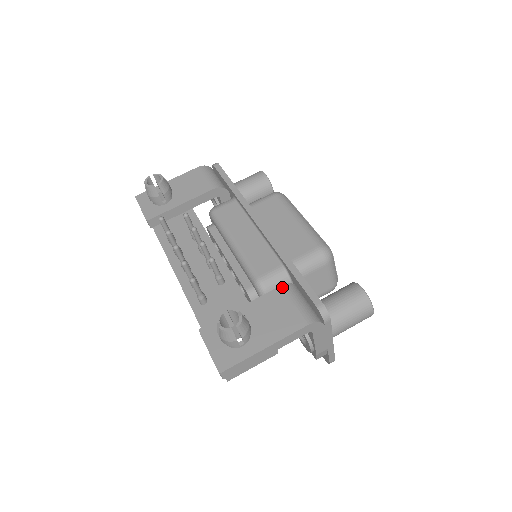
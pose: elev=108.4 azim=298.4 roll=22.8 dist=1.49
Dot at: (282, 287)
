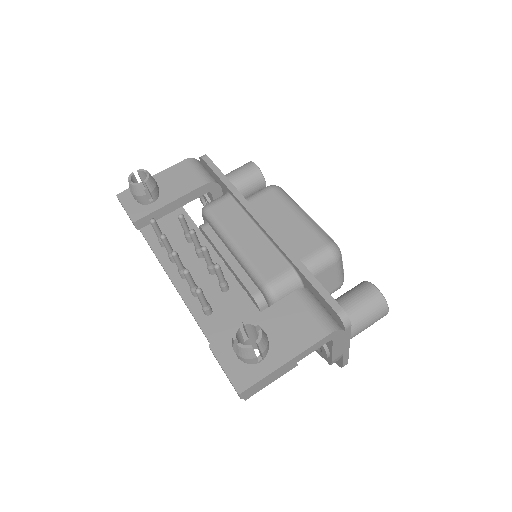
Dot at: (296, 292)
